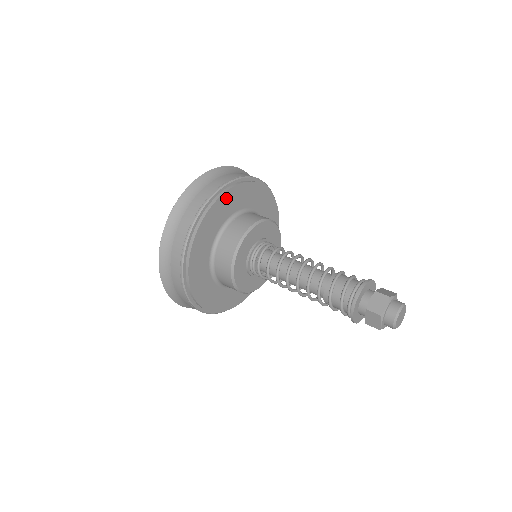
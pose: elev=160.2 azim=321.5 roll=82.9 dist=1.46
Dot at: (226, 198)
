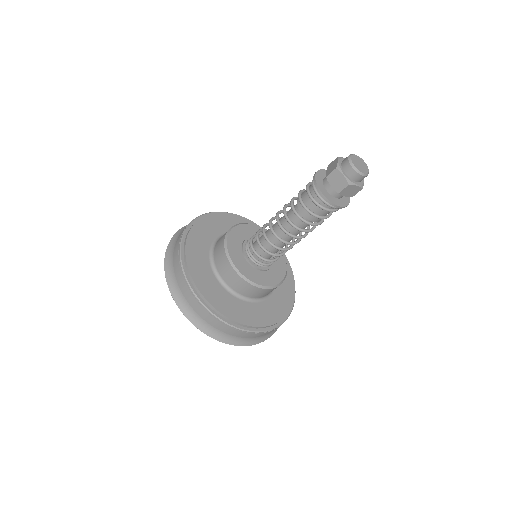
Dot at: (206, 221)
